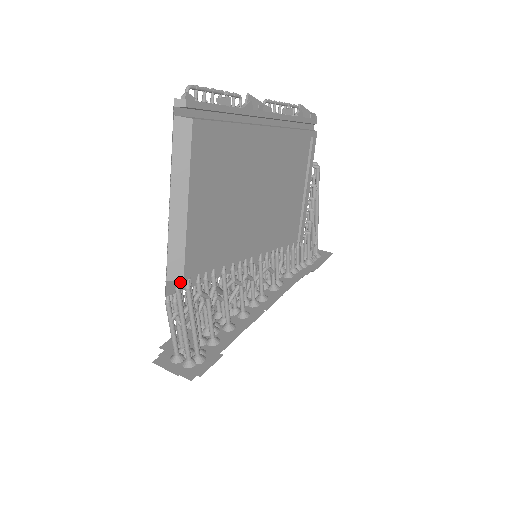
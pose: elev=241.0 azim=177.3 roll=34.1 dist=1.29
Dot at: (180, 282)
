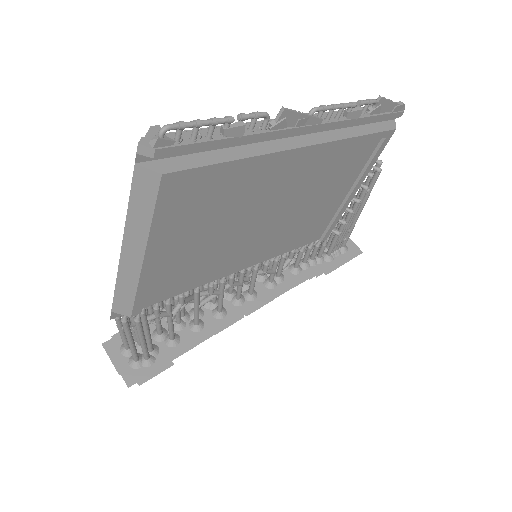
Dot at: occluded
